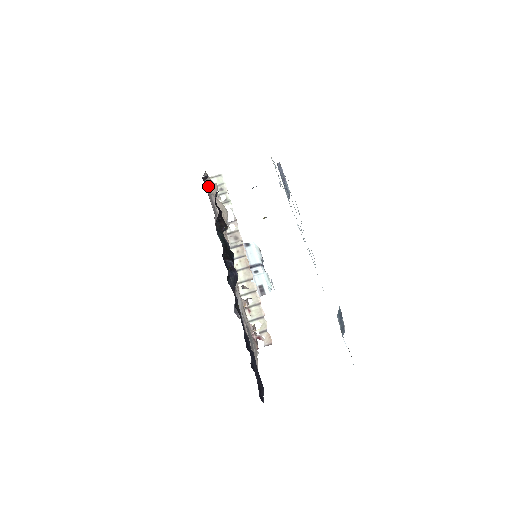
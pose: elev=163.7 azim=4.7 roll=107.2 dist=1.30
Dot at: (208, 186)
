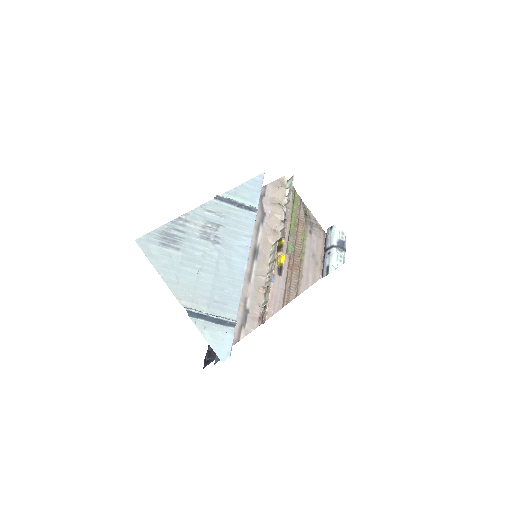
Dot at: (265, 196)
